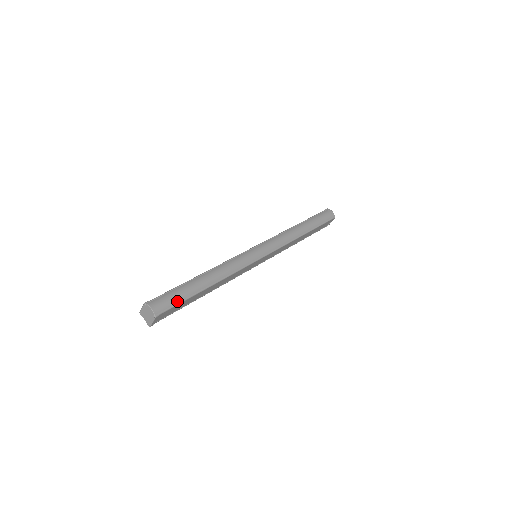
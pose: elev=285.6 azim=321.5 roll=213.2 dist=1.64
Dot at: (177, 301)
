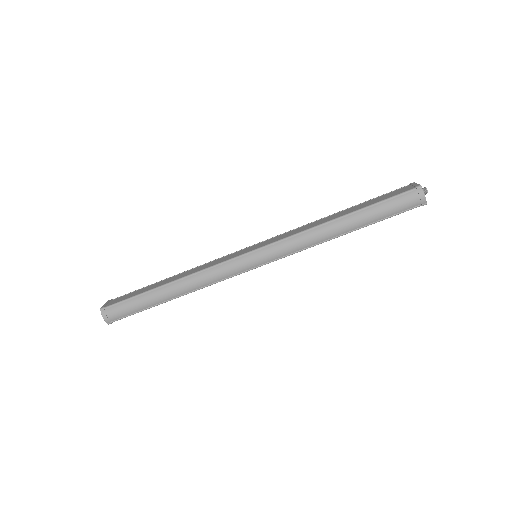
Dot at: (132, 312)
